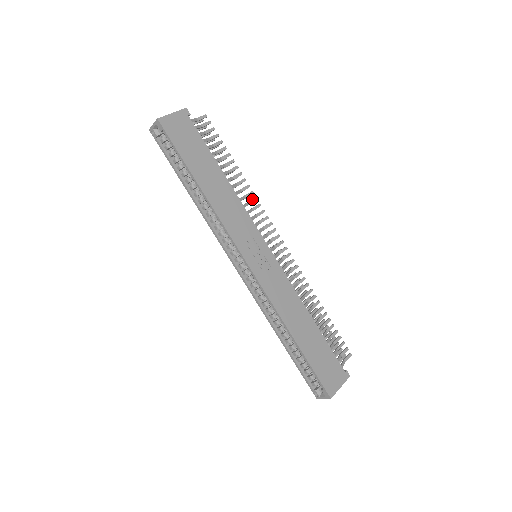
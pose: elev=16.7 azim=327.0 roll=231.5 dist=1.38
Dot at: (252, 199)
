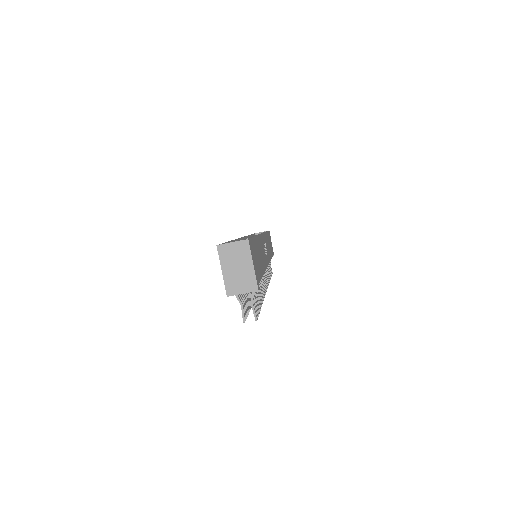
Dot at: (268, 278)
